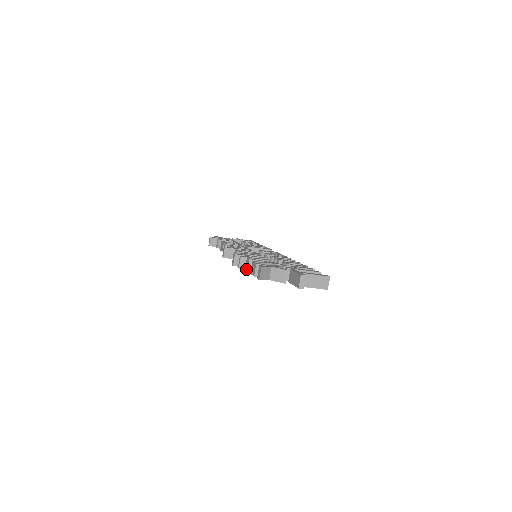
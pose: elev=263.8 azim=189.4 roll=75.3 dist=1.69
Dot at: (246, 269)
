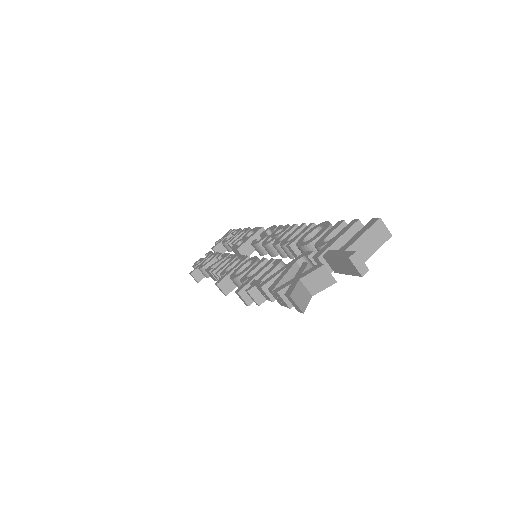
Dot at: (268, 300)
